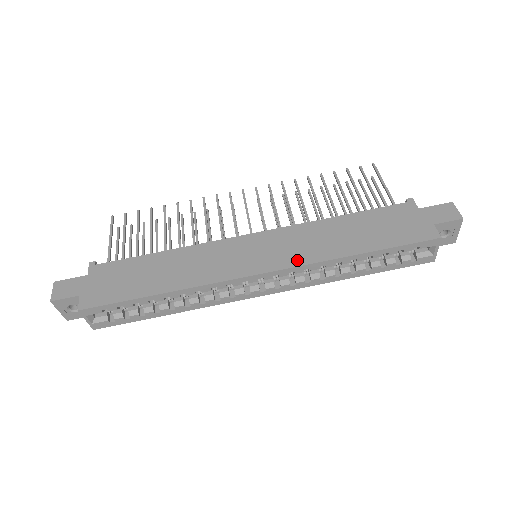
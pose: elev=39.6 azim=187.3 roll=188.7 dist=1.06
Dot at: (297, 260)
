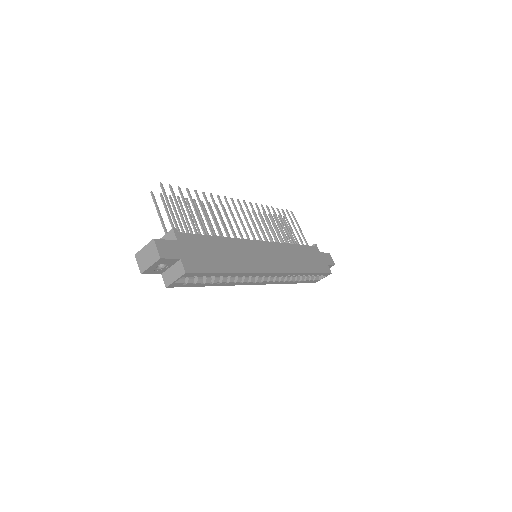
Dot at: (287, 269)
